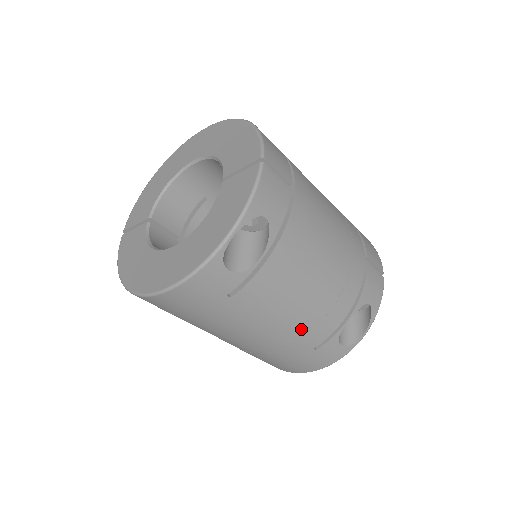
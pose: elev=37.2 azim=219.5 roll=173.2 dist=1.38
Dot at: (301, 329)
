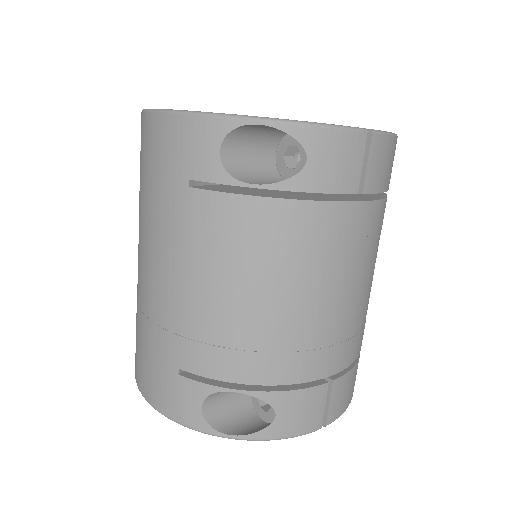
Dot at: (195, 324)
